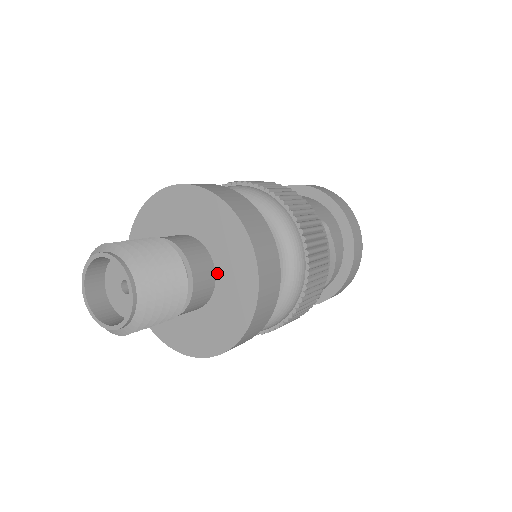
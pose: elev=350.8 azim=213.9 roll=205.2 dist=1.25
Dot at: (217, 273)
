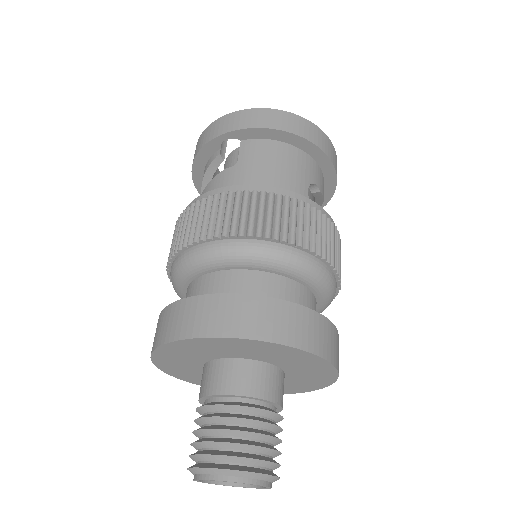
Dot at: (286, 372)
